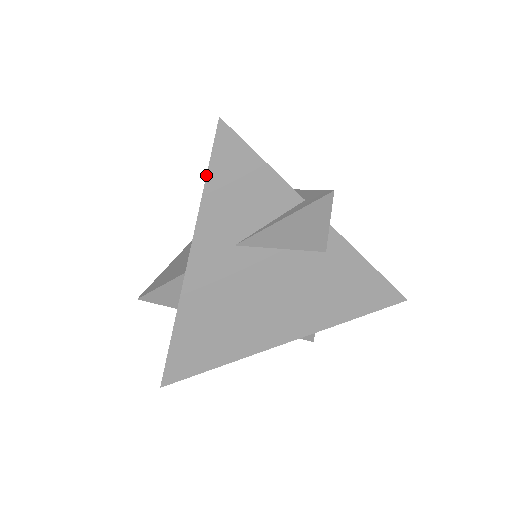
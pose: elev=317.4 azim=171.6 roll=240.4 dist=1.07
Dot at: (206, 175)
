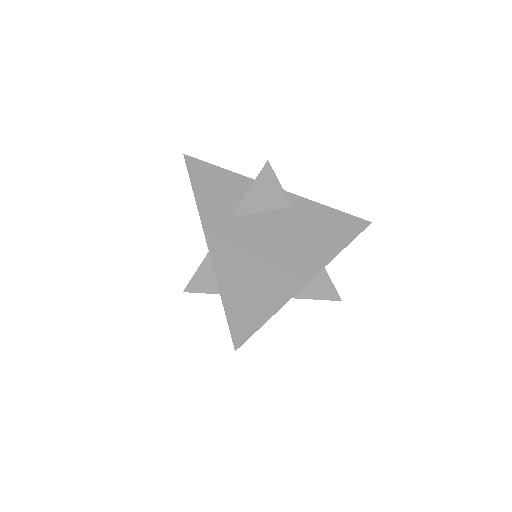
Dot at: occluded
